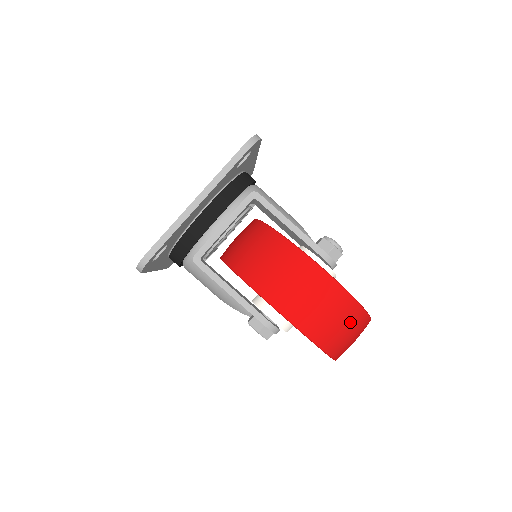
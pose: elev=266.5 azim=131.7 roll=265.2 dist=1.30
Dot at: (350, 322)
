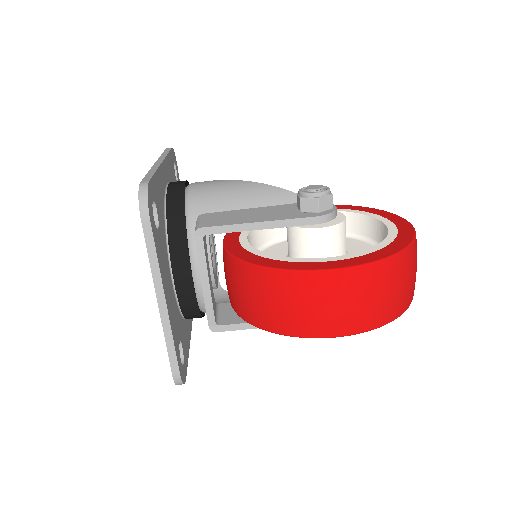
Dot at: (401, 276)
